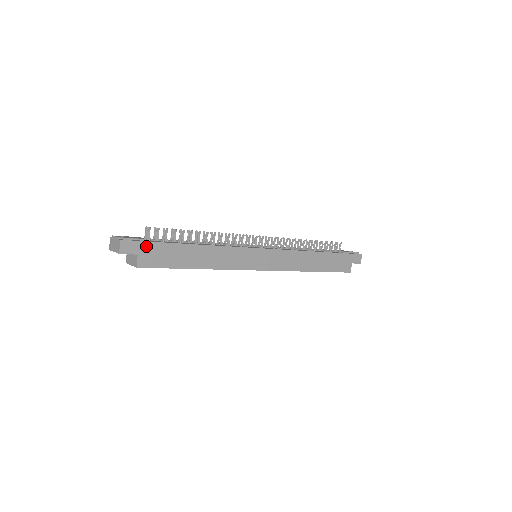
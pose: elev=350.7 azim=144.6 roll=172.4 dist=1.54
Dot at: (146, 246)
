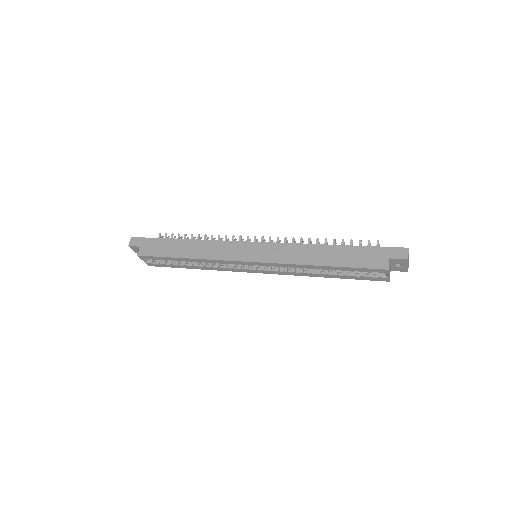
Dot at: (147, 241)
